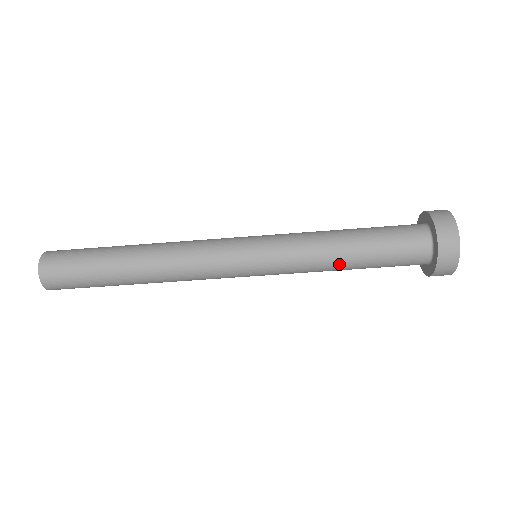
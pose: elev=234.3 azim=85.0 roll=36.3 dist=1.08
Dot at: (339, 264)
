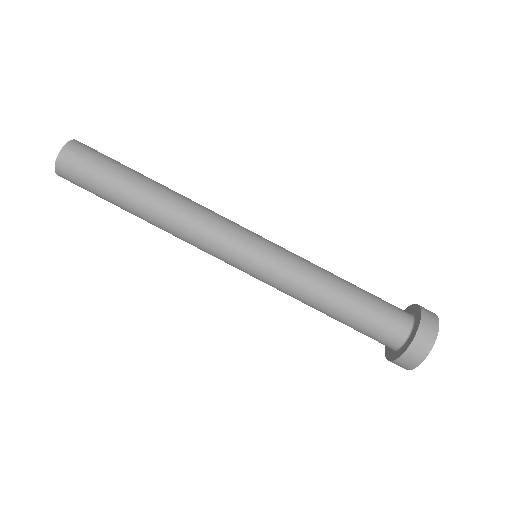
Dot at: (334, 283)
